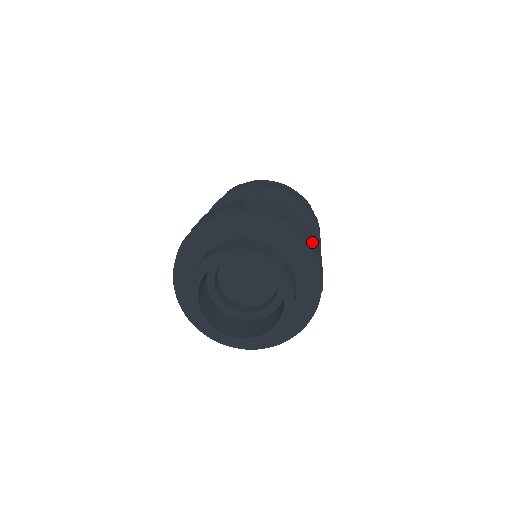
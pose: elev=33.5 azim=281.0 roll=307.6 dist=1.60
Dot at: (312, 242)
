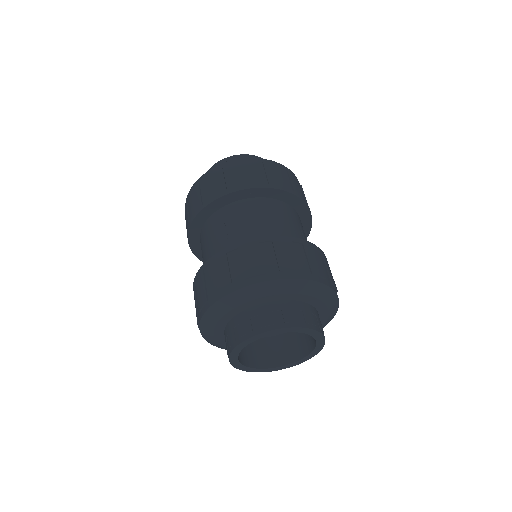
Dot at: (311, 268)
